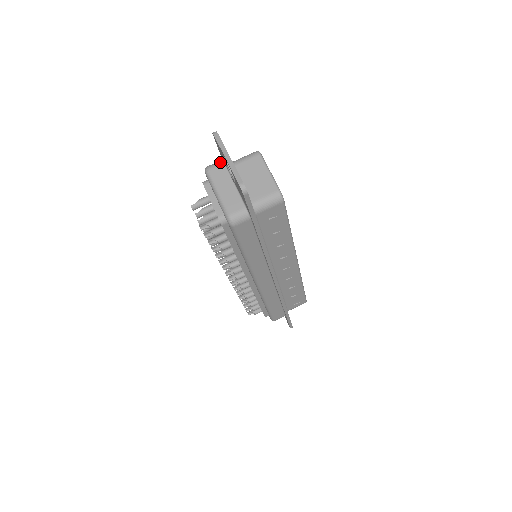
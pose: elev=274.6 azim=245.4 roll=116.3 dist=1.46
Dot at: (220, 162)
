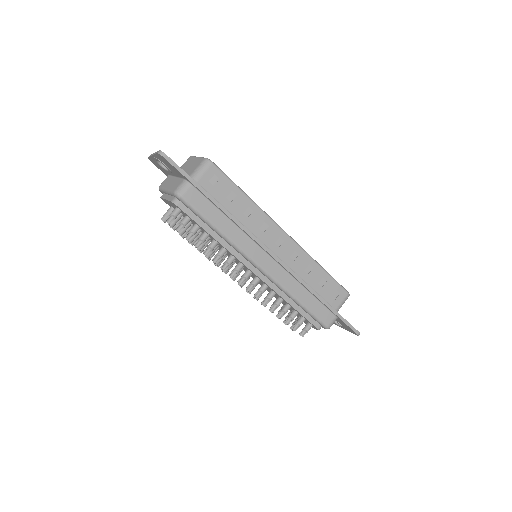
Dot at: (166, 178)
